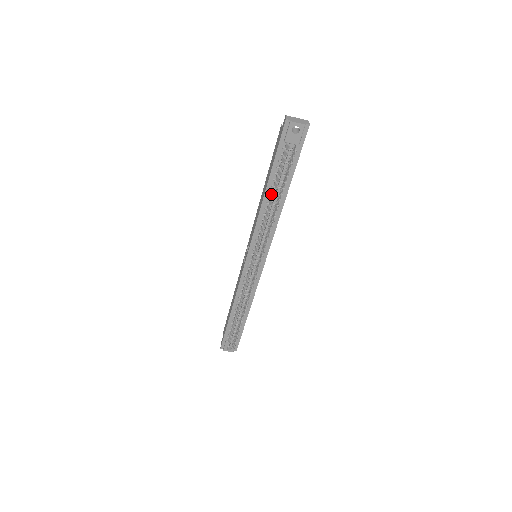
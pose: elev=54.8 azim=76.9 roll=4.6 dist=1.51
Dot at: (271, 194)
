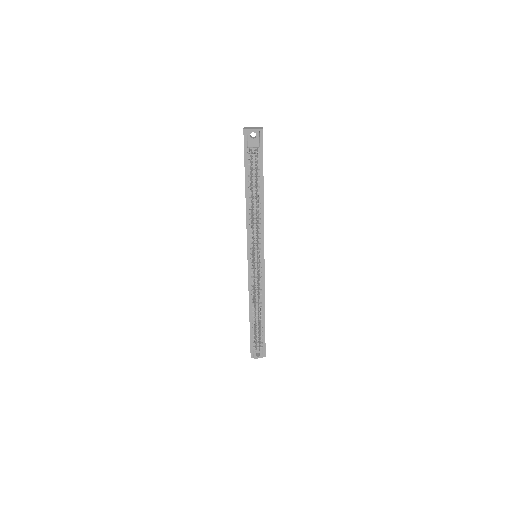
Dot at: (250, 194)
